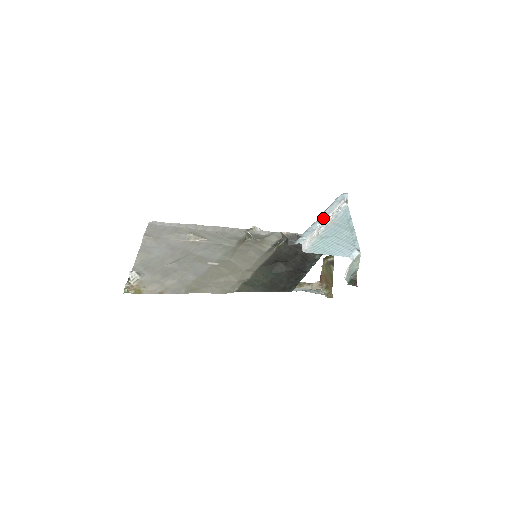
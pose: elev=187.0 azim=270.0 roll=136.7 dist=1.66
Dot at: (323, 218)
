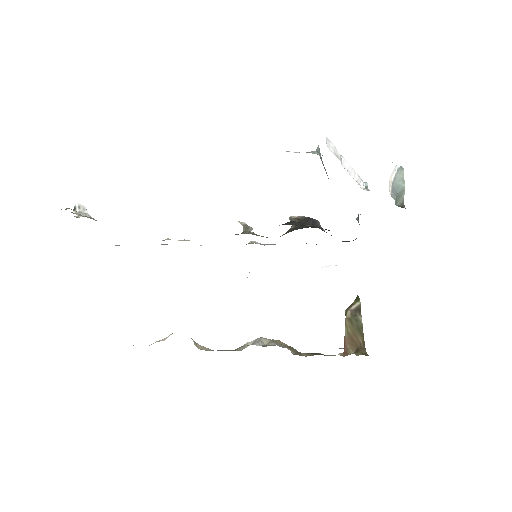
Dot at: occluded
